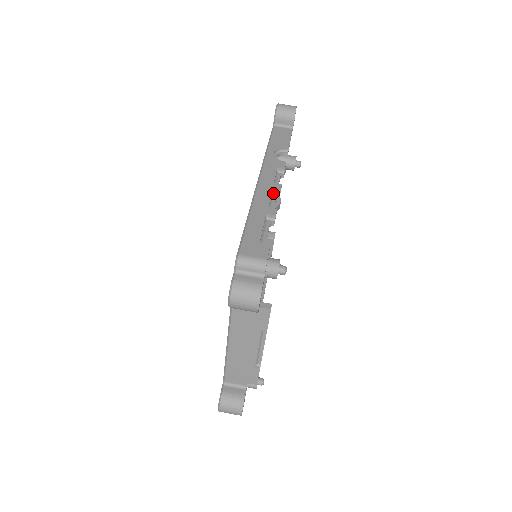
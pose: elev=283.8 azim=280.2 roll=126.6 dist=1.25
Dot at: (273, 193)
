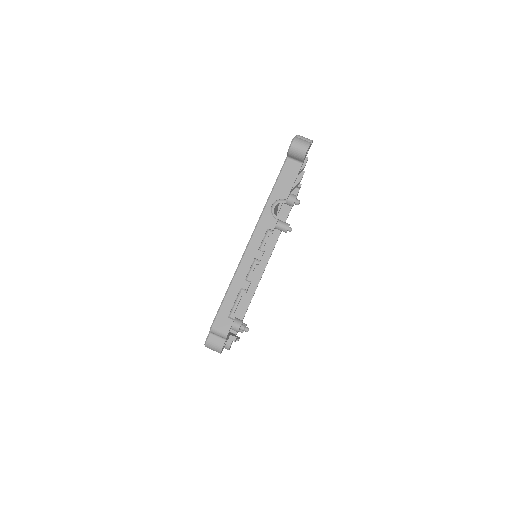
Dot at: (255, 259)
